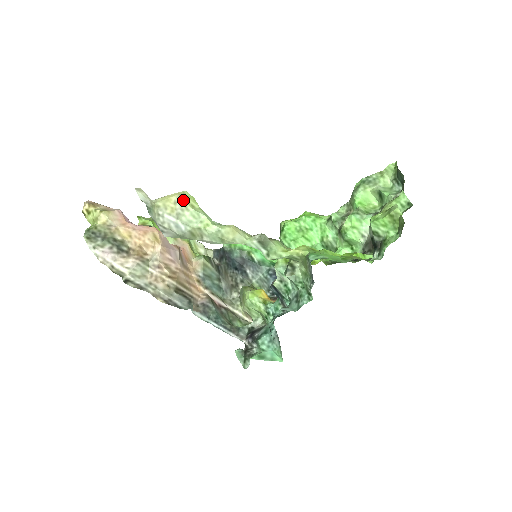
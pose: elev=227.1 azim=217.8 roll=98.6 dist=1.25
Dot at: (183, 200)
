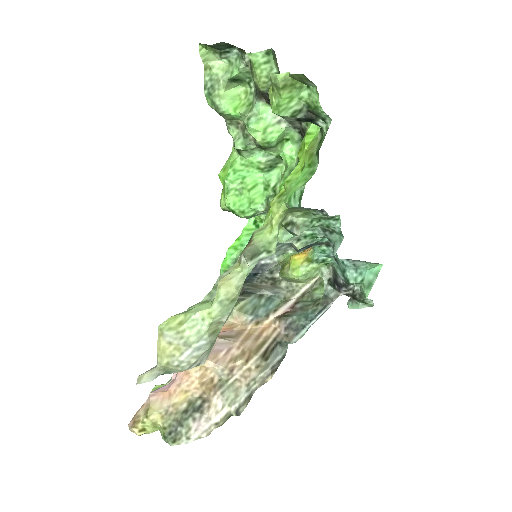
Dot at: (170, 334)
